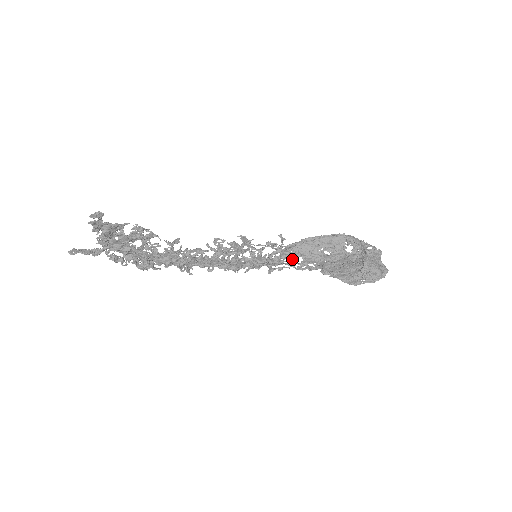
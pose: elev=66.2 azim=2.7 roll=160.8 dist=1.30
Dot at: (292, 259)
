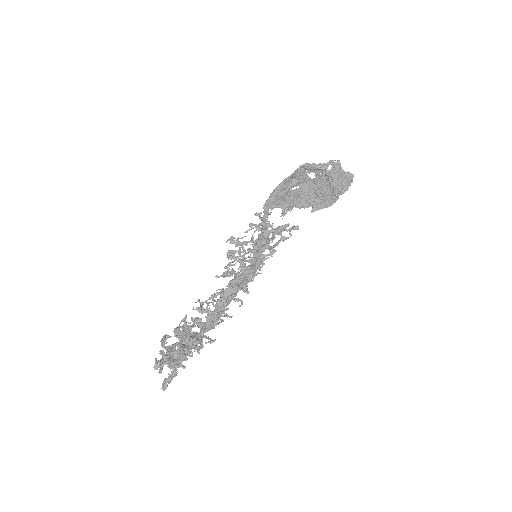
Dot at: occluded
